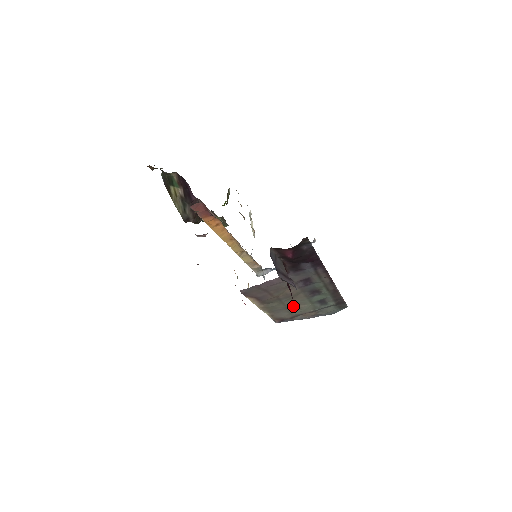
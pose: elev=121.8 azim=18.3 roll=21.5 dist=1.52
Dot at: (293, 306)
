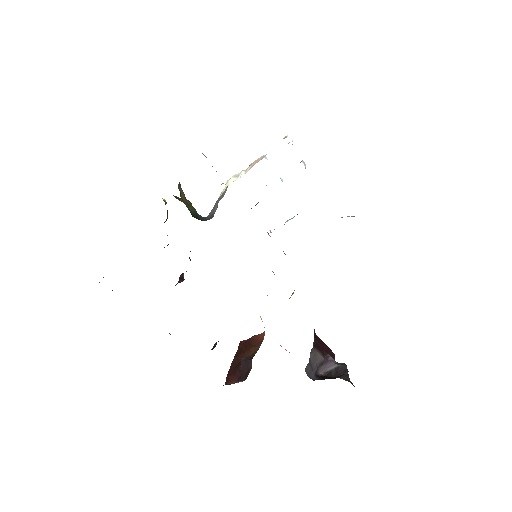
Dot at: occluded
